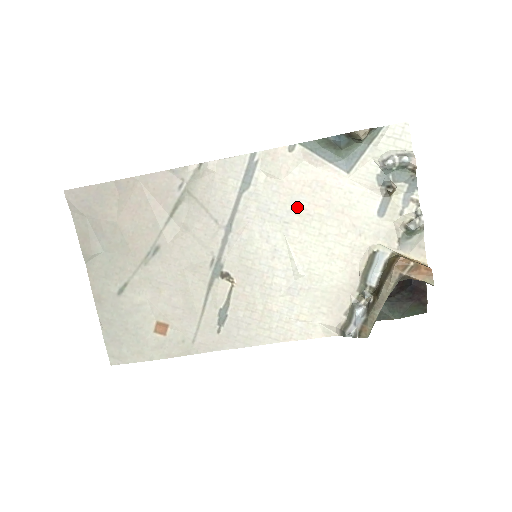
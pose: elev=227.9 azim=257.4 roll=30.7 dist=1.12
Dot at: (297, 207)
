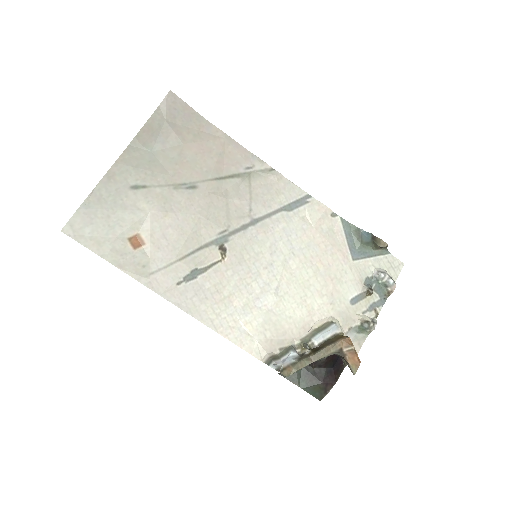
Dot at: (308, 251)
